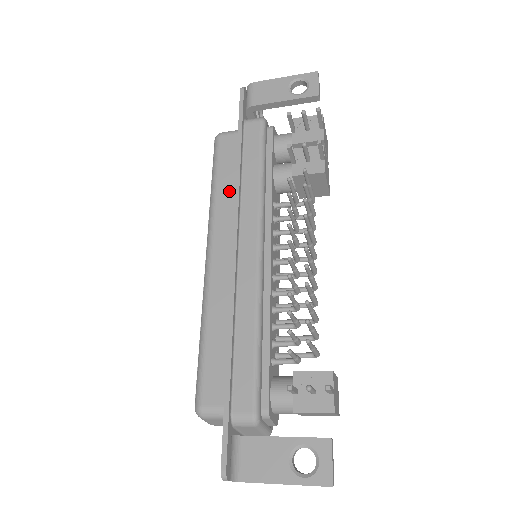
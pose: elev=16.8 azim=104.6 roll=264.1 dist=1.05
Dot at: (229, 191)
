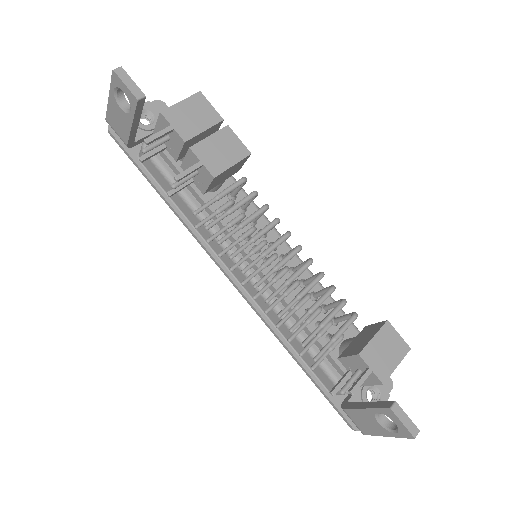
Dot at: occluded
